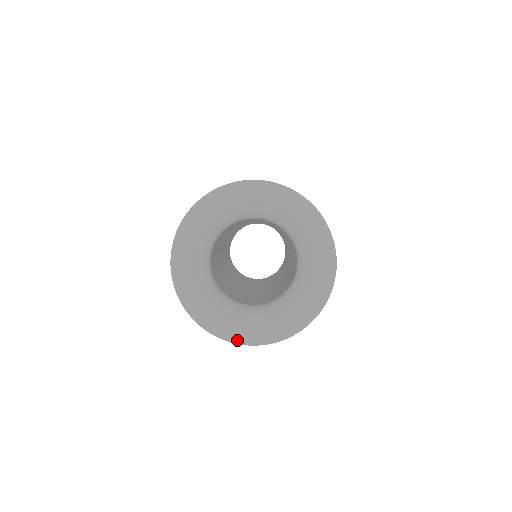
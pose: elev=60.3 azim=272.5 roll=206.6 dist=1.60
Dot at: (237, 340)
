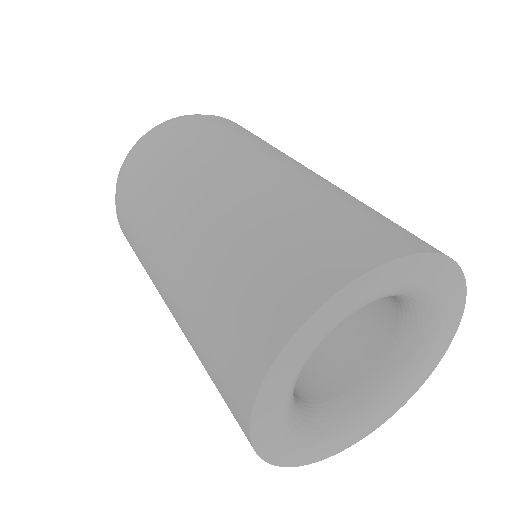
Dot at: (284, 462)
